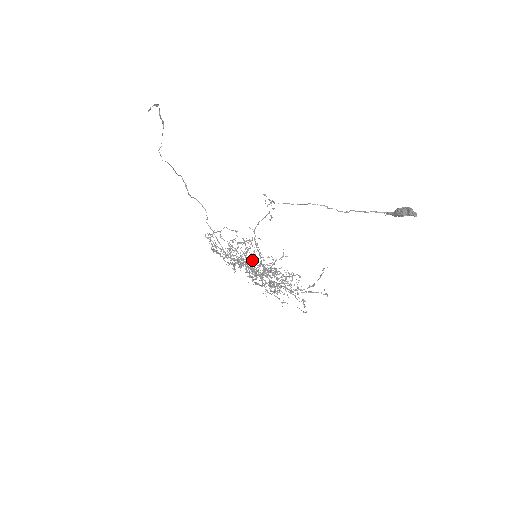
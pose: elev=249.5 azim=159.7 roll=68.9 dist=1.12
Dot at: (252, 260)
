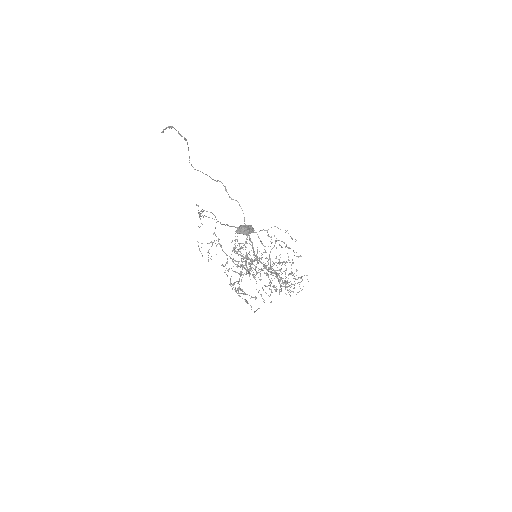
Dot at: occluded
